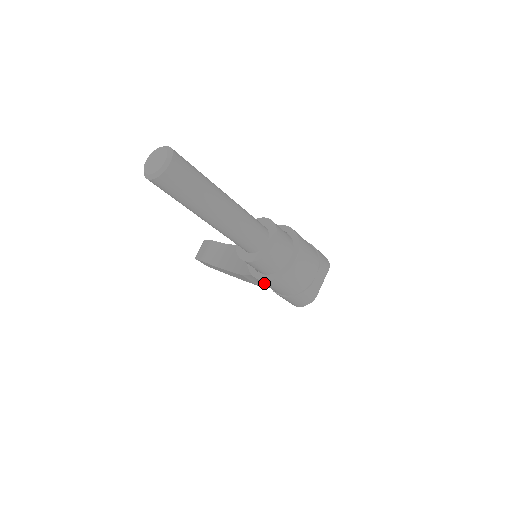
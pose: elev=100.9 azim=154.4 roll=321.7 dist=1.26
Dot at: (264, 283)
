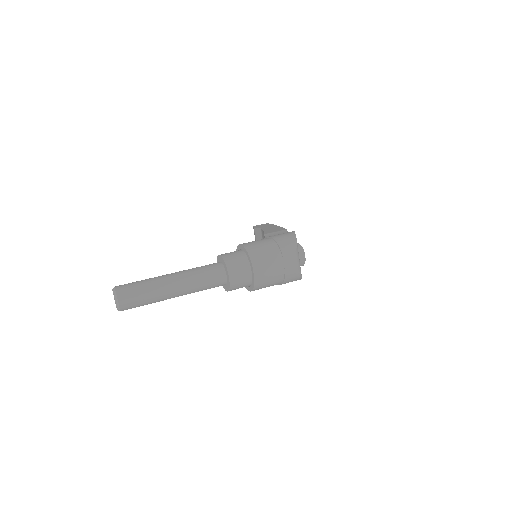
Dot at: occluded
